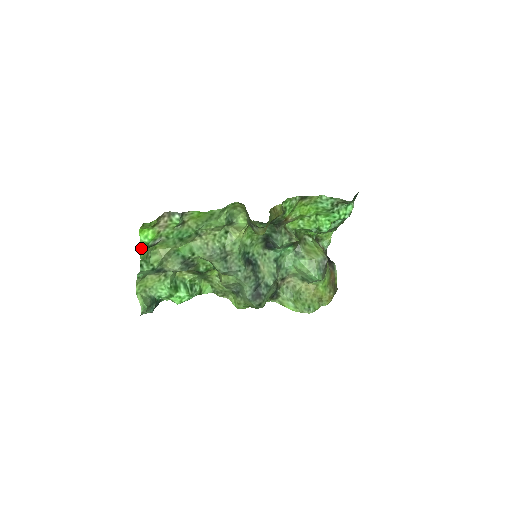
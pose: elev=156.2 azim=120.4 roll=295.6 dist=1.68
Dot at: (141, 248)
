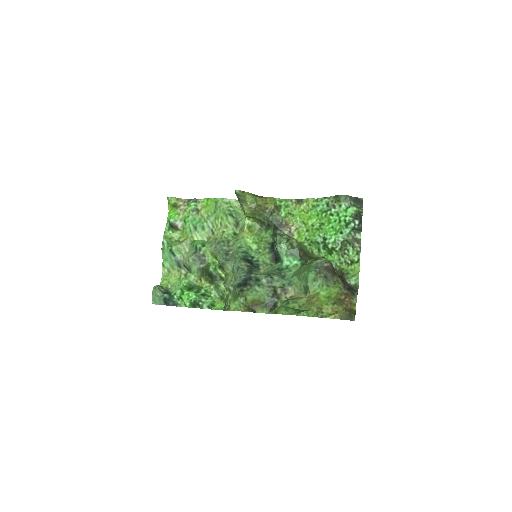
Dot at: (166, 227)
